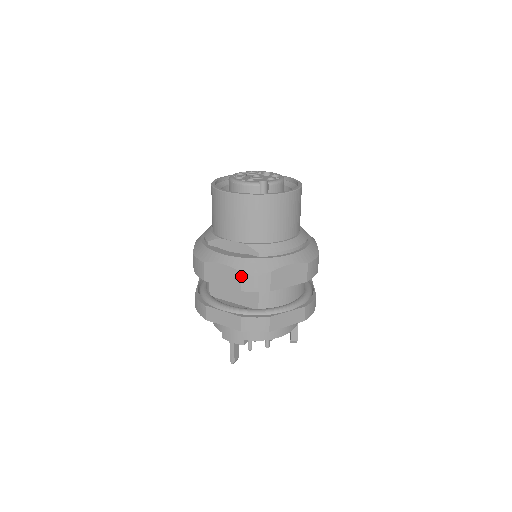
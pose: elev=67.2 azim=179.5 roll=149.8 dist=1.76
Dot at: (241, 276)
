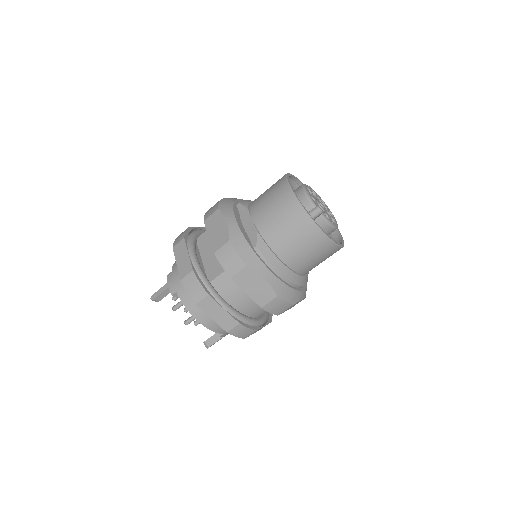
Dot at: (226, 243)
